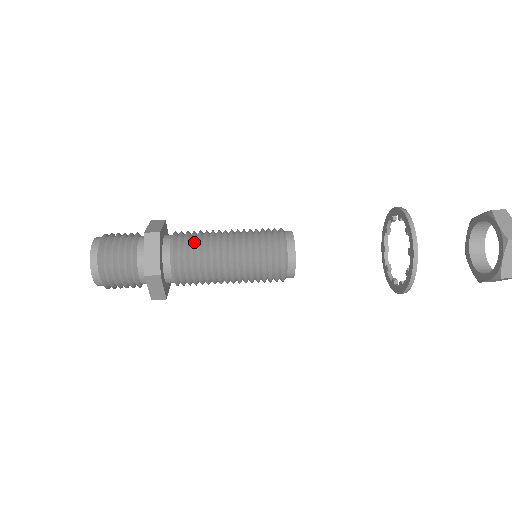
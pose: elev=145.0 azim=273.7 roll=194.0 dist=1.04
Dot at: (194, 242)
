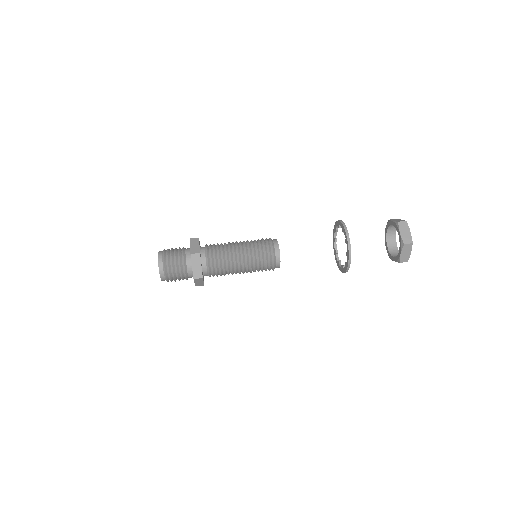
Dot at: (220, 255)
